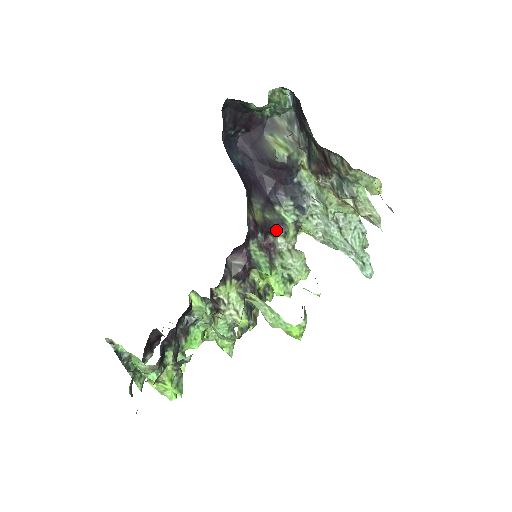
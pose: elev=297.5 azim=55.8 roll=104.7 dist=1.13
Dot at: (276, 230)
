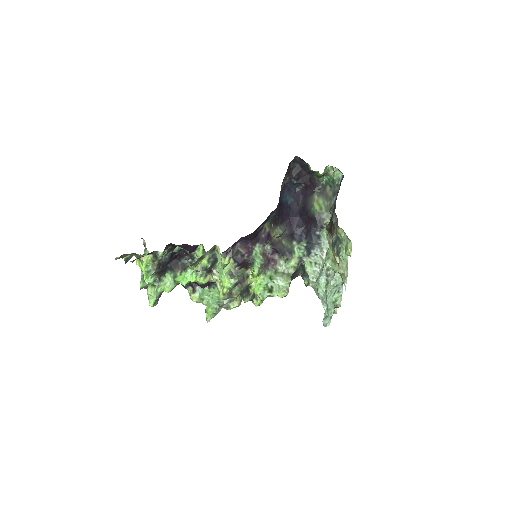
Dot at: (283, 253)
